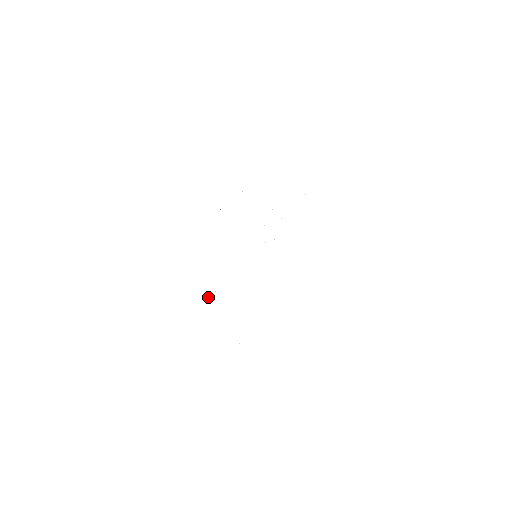
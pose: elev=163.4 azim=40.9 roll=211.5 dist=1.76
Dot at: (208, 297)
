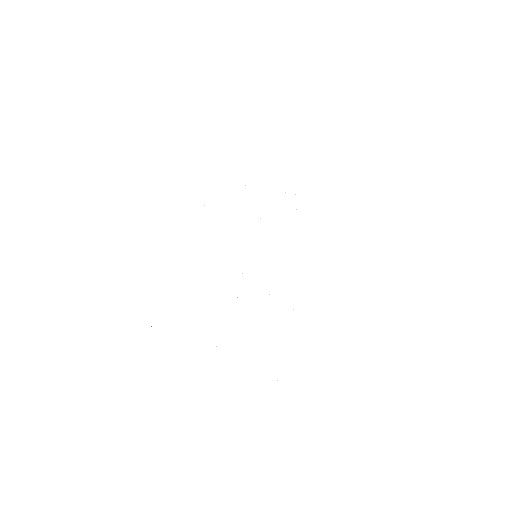
Dot at: occluded
